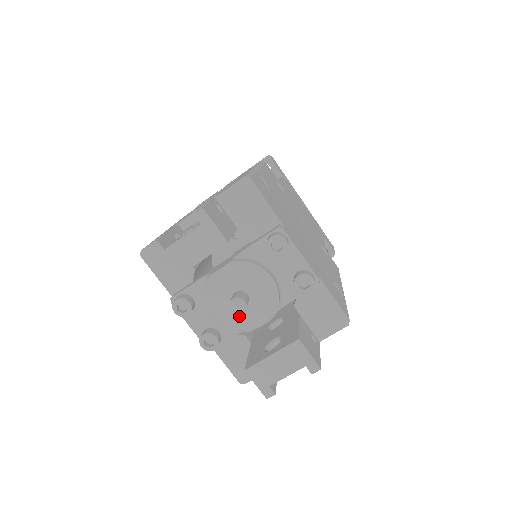
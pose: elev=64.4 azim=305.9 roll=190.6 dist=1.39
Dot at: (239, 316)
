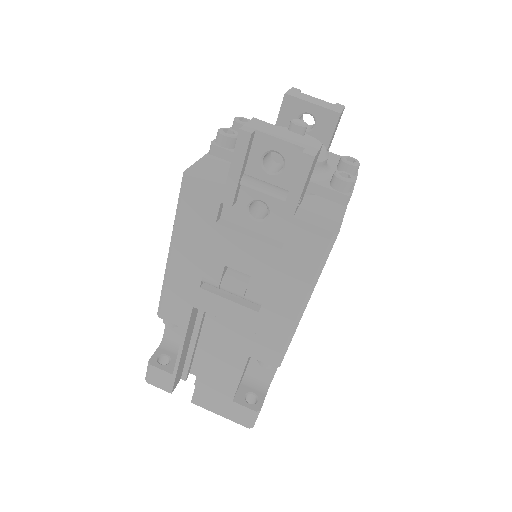
Dot at: occluded
